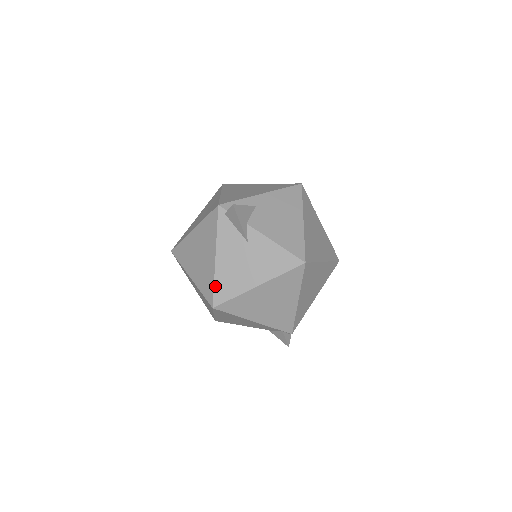
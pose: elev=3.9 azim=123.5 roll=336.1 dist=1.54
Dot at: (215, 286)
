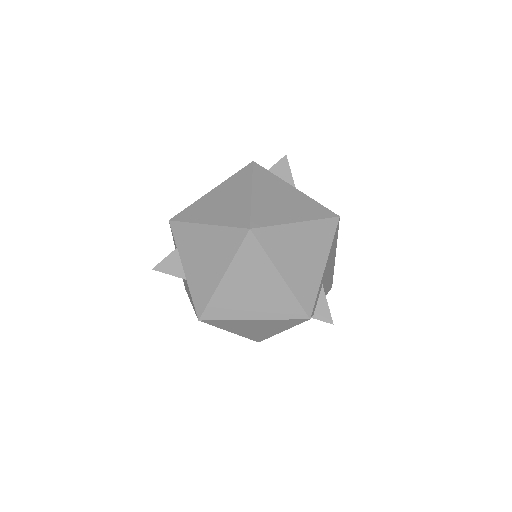
Dot at: occluded
